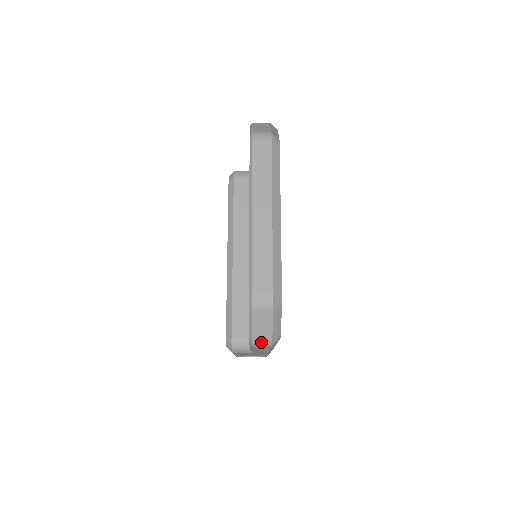
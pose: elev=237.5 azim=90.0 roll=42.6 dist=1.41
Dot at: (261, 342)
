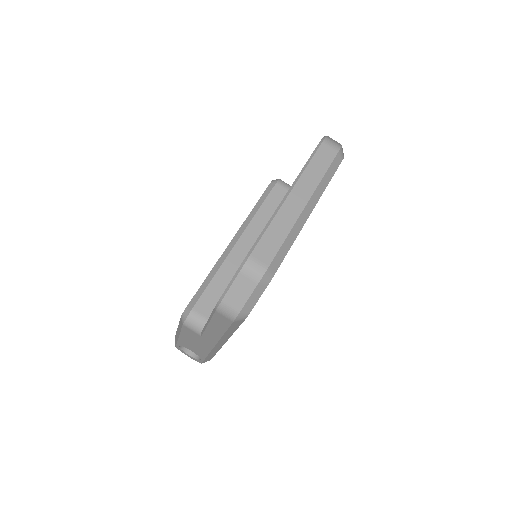
Dot at: (228, 309)
